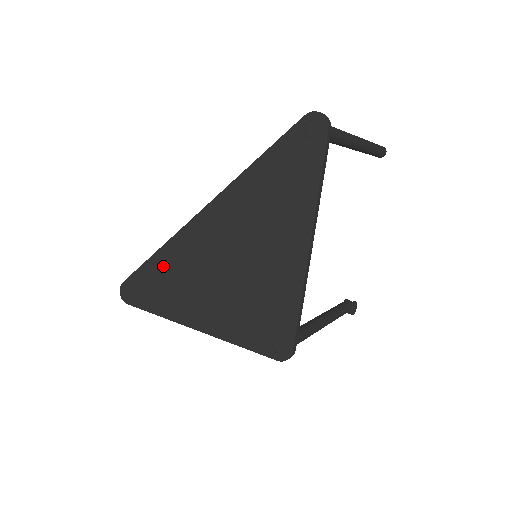
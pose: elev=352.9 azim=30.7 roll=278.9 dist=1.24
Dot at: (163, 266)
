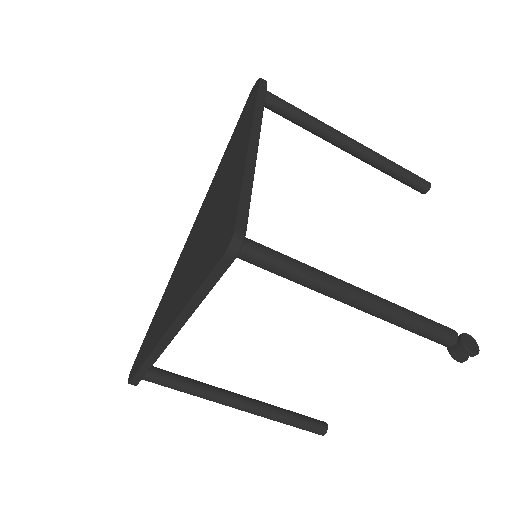
Dot at: (162, 305)
